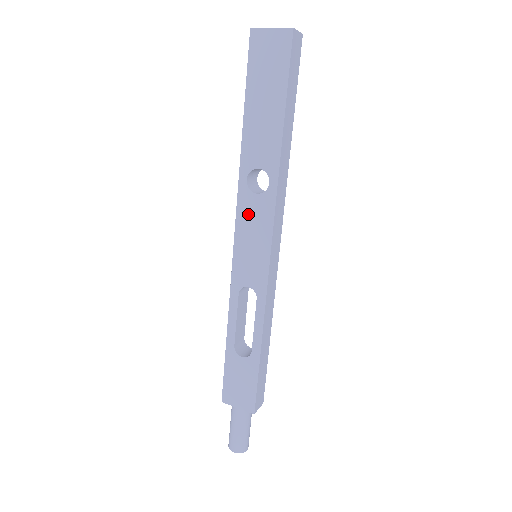
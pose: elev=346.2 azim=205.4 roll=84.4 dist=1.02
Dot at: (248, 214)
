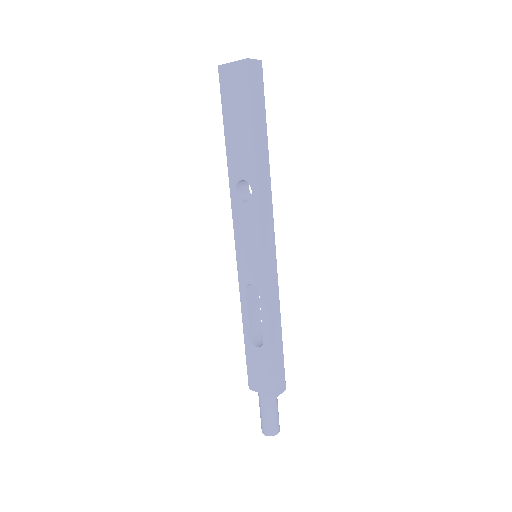
Dot at: (241, 220)
